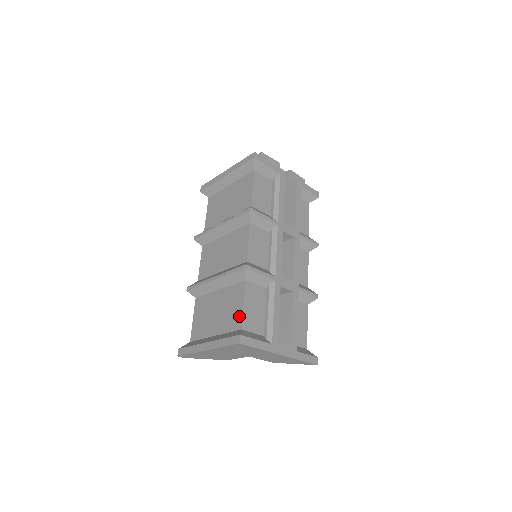
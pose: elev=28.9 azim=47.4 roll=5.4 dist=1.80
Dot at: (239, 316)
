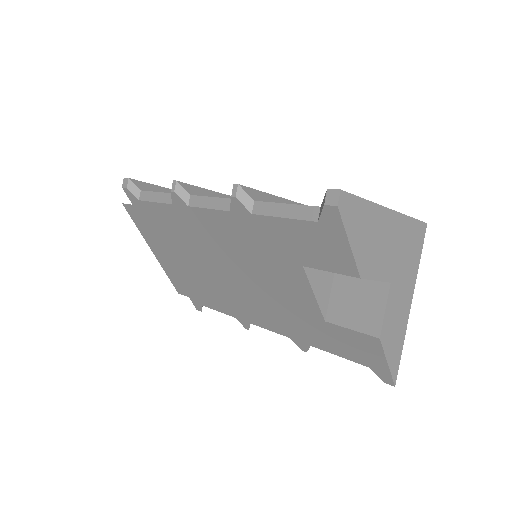
Dot at: occluded
